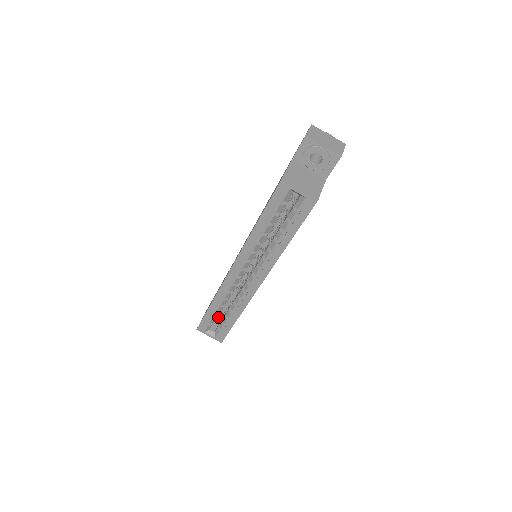
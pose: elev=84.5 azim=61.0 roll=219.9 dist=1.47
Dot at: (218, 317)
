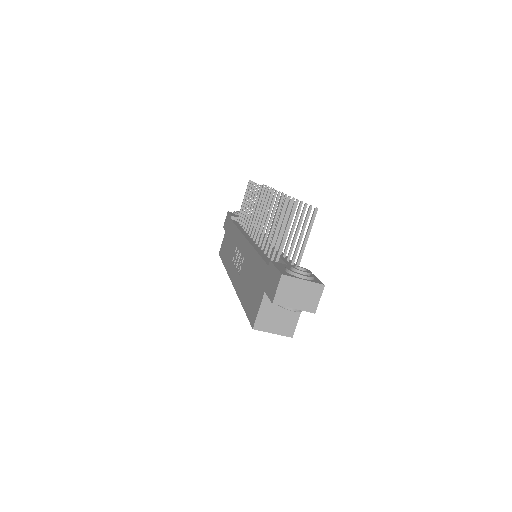
Dot at: occluded
